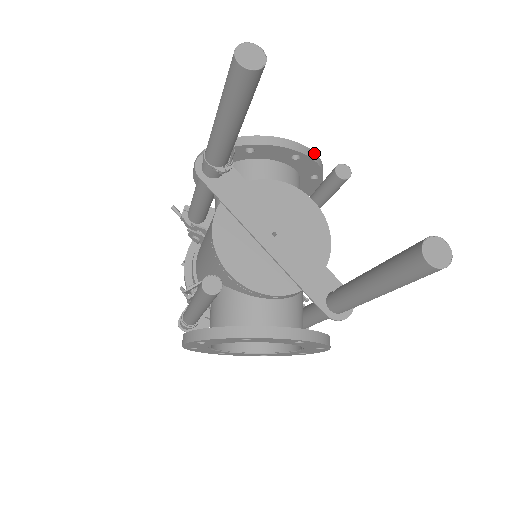
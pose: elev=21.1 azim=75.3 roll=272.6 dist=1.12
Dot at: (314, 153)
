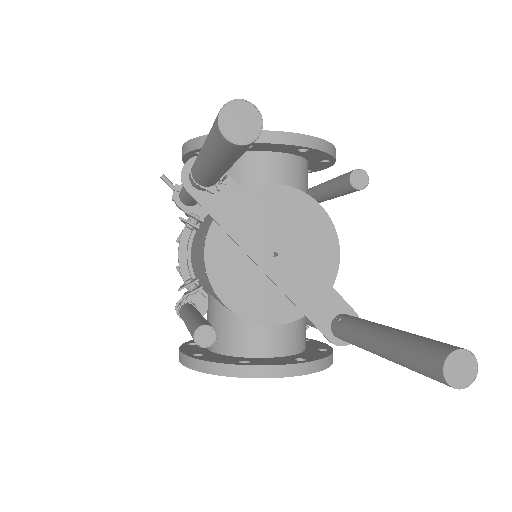
Dot at: (326, 142)
